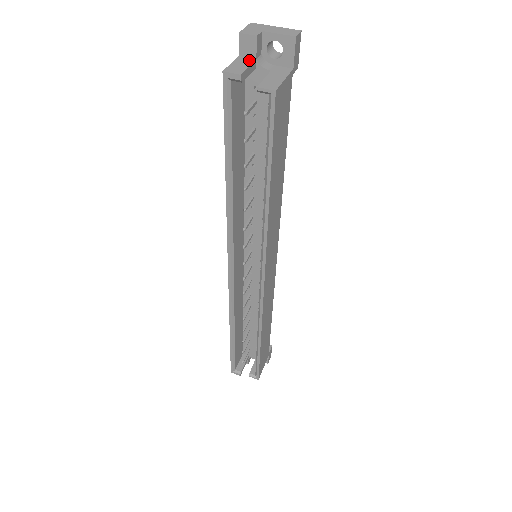
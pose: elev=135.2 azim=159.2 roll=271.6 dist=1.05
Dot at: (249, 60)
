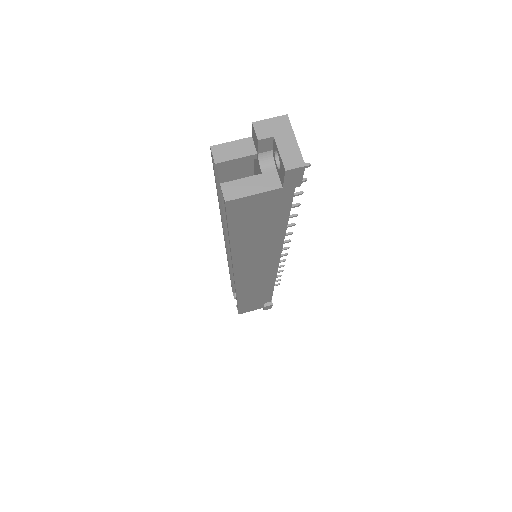
Dot at: (250, 150)
